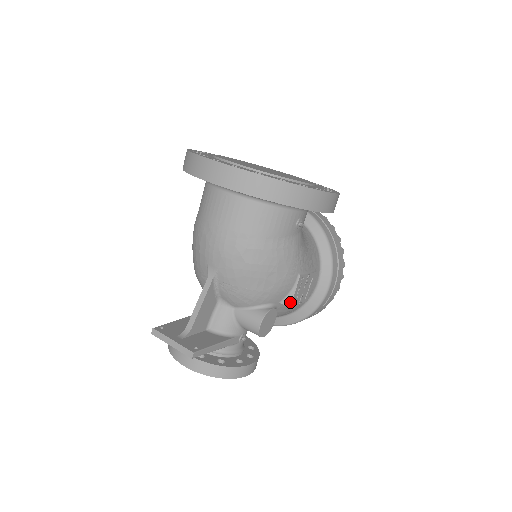
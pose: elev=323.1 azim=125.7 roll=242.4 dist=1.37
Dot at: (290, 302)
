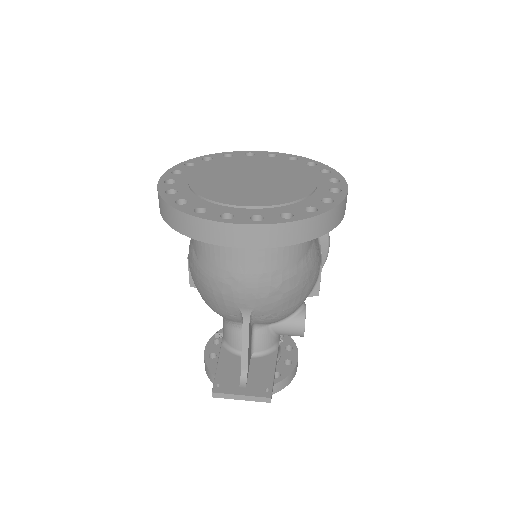
Dot at: (317, 292)
